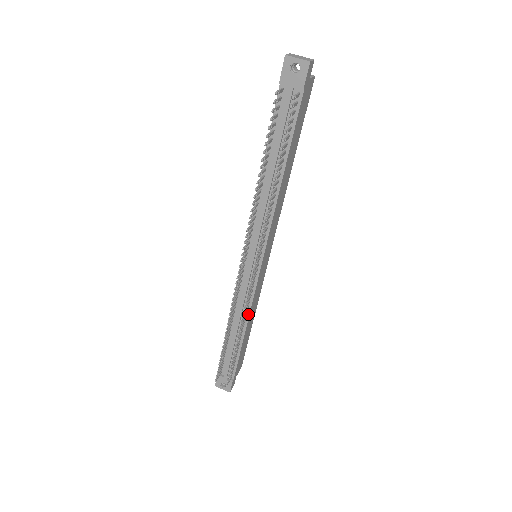
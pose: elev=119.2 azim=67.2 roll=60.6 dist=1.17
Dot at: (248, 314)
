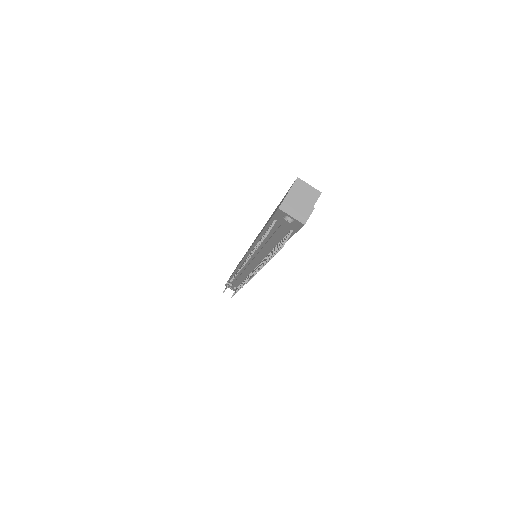
Dot at: occluded
